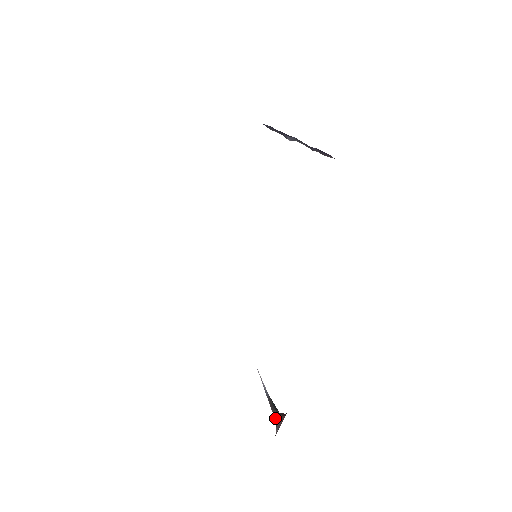
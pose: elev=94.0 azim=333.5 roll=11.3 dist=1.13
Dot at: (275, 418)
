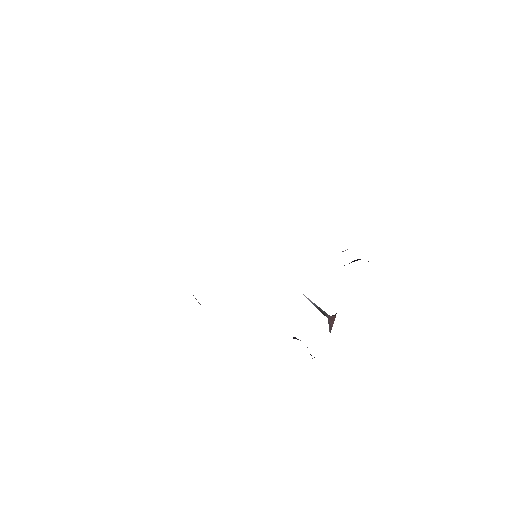
Dot at: occluded
